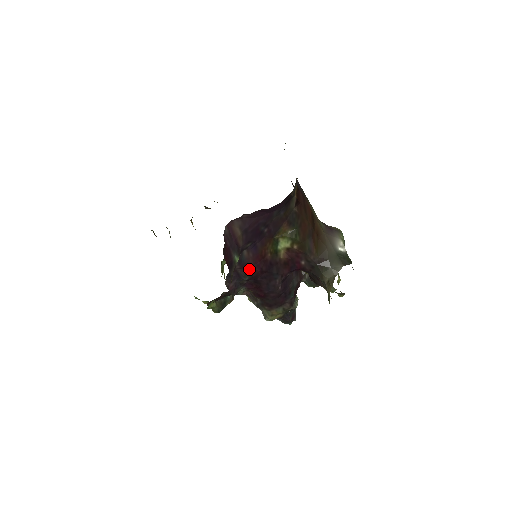
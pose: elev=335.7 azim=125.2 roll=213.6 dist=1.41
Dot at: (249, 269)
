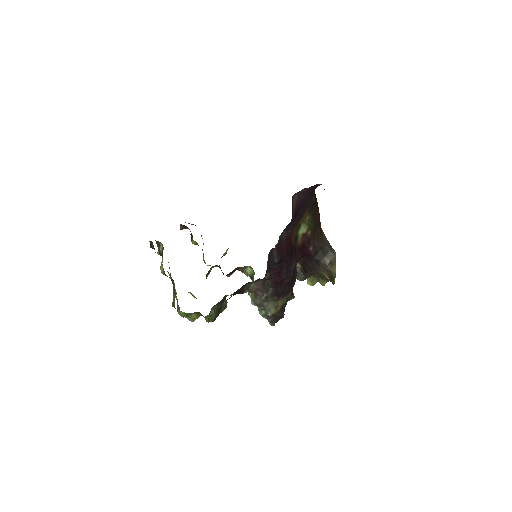
Dot at: (281, 250)
